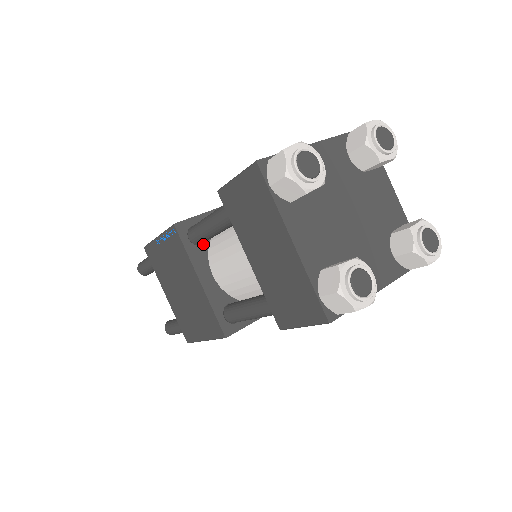
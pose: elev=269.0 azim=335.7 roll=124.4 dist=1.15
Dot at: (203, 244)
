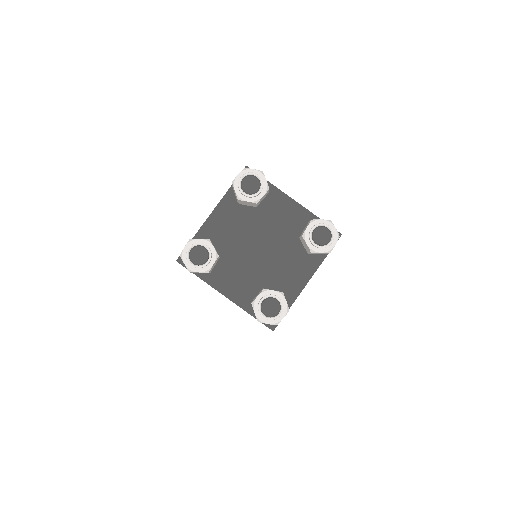
Dot at: occluded
